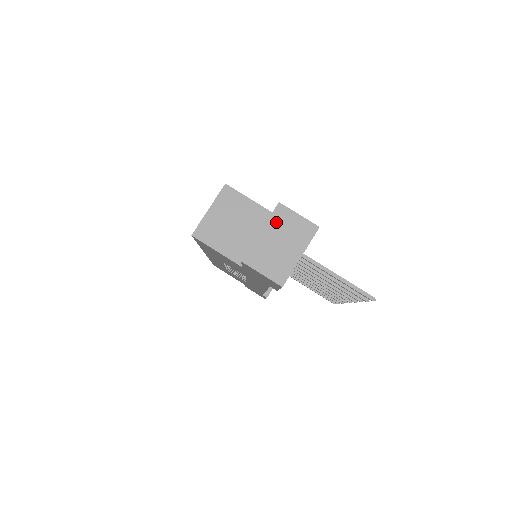
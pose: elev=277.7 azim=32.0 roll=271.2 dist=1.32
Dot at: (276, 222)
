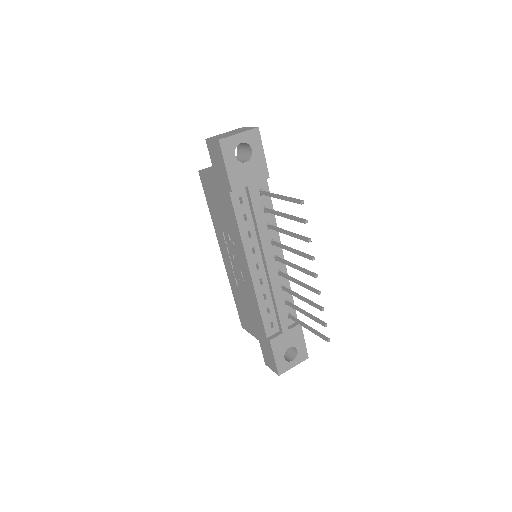
Dot at: (236, 130)
